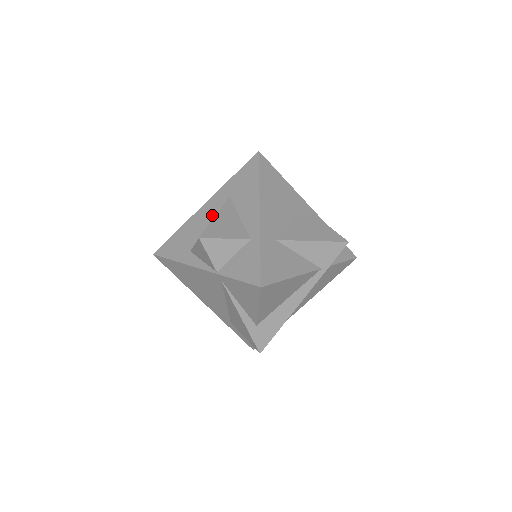
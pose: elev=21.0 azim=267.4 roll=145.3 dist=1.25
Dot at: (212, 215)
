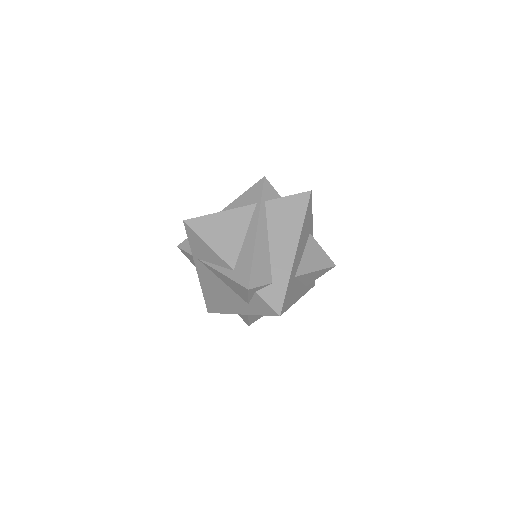
Dot at: occluded
